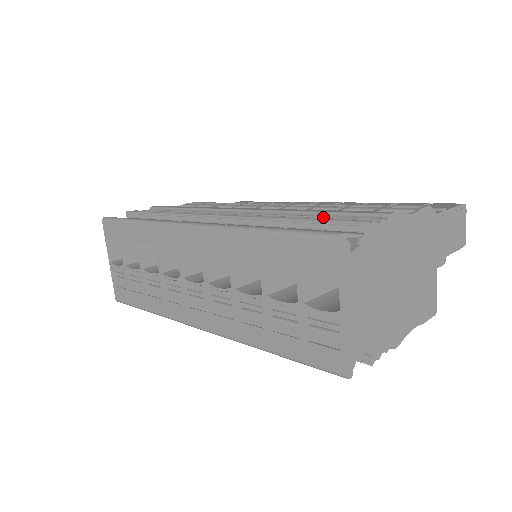
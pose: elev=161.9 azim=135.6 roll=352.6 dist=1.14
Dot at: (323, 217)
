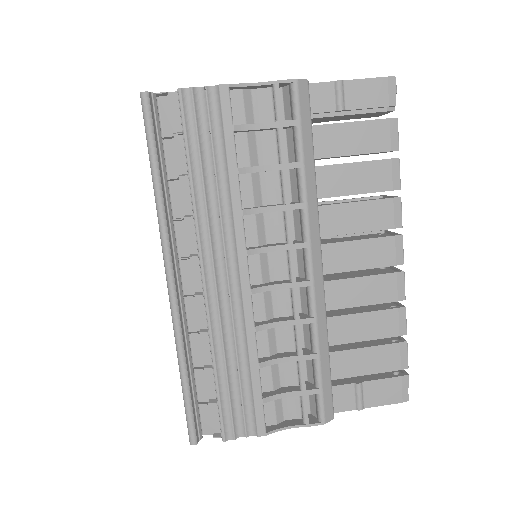
Dot at: (239, 388)
